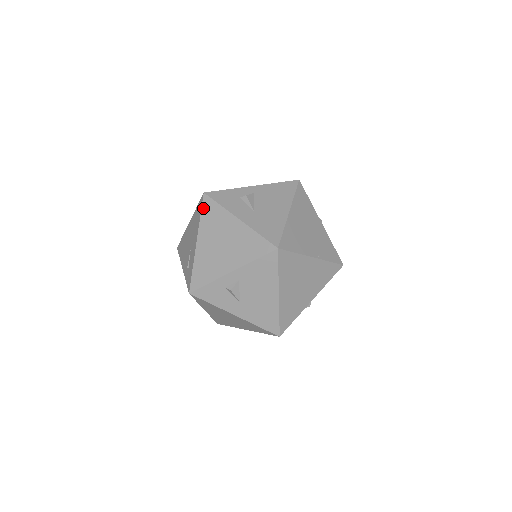
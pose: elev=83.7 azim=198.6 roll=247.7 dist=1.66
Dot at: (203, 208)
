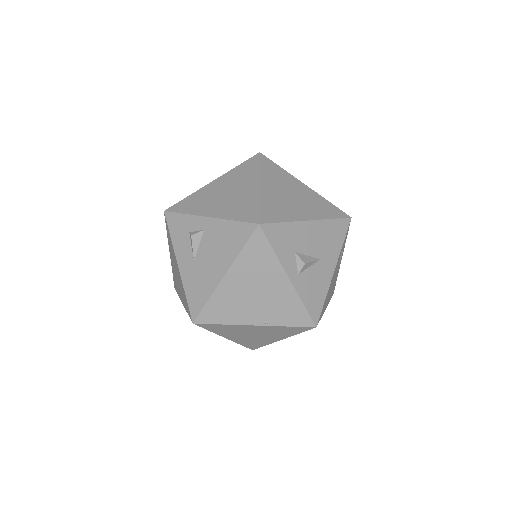
Dot at: (166, 226)
